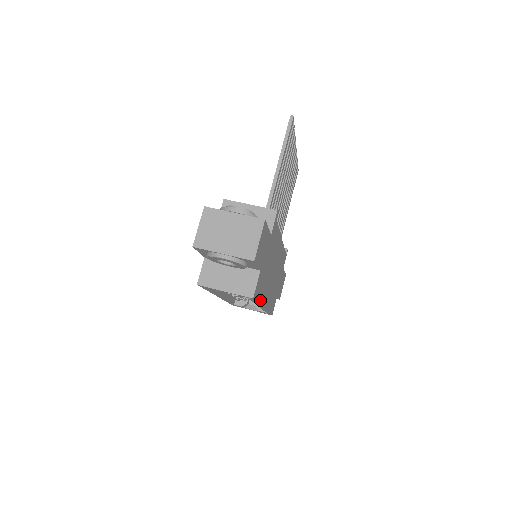
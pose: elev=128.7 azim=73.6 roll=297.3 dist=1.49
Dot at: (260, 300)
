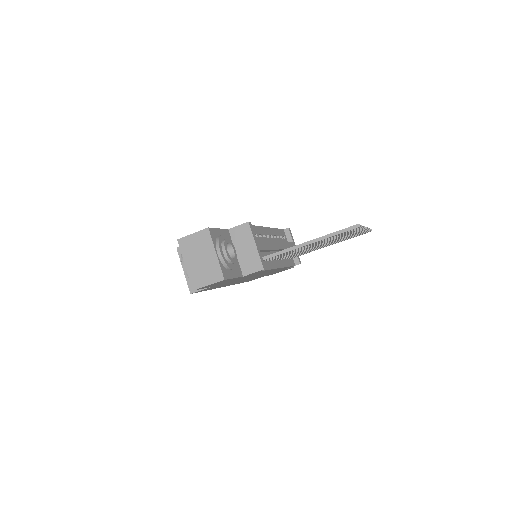
Dot at: occluded
